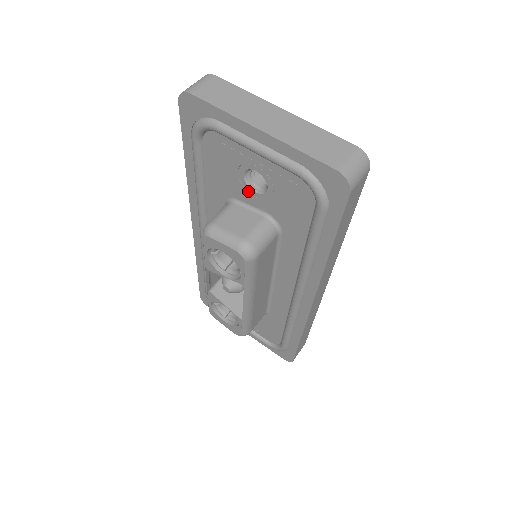
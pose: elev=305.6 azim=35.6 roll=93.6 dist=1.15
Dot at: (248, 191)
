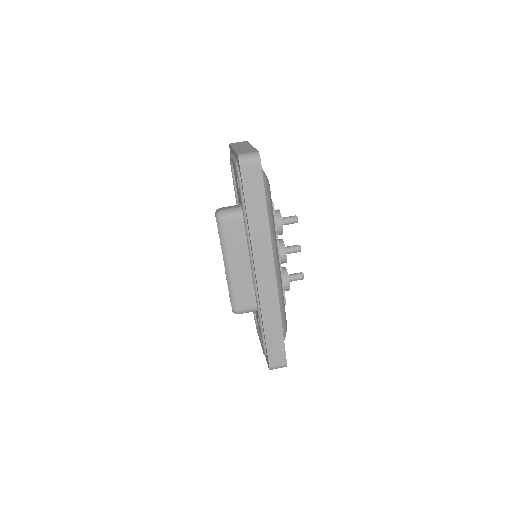
Dot at: (239, 193)
